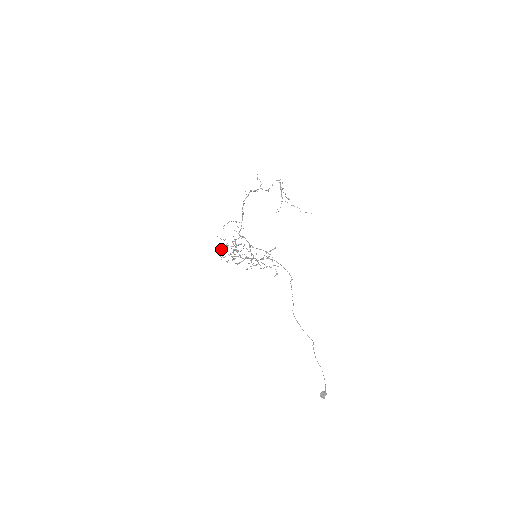
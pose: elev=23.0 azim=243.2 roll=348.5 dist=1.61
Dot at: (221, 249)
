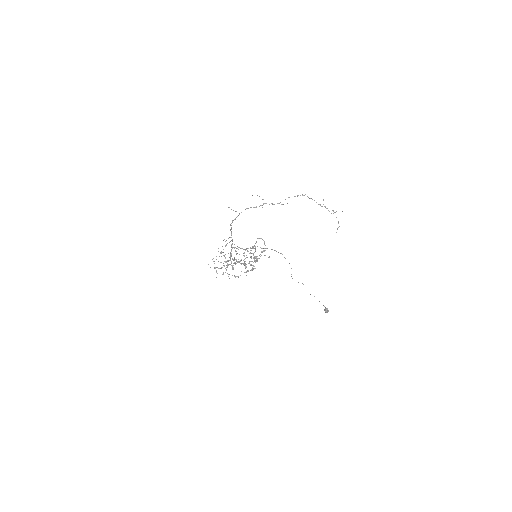
Dot at: occluded
